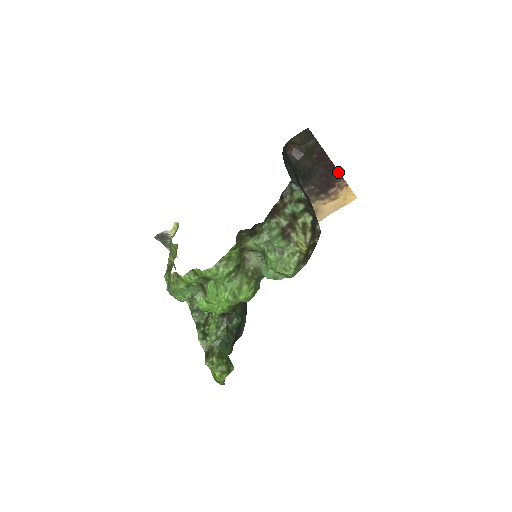
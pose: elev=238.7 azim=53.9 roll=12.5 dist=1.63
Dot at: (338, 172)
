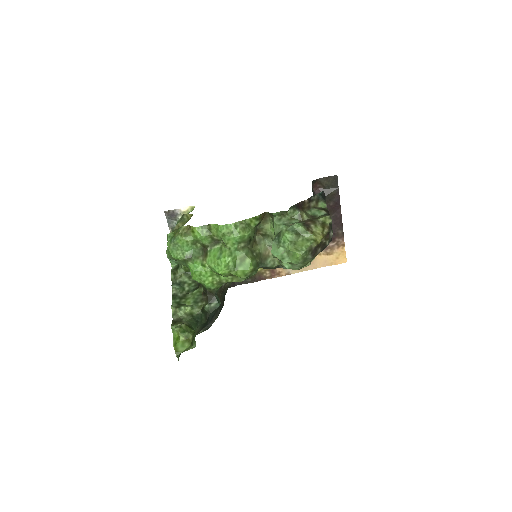
Dot at: (342, 229)
